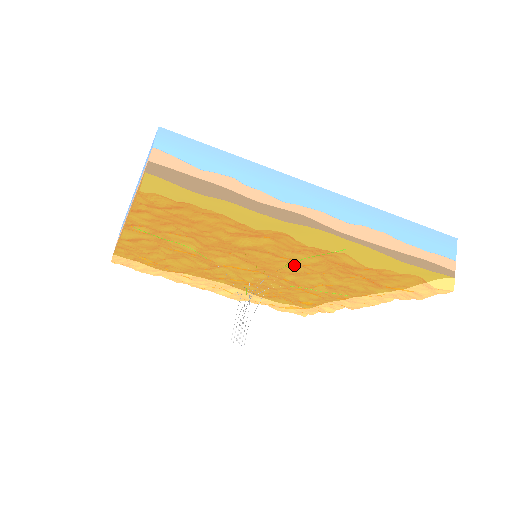
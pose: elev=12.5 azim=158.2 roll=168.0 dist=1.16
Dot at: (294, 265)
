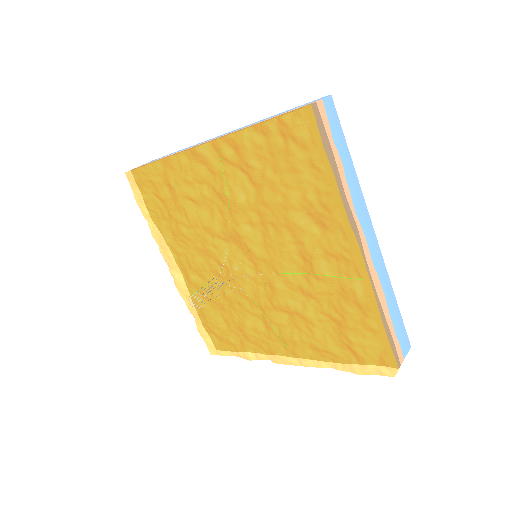
Dot at: (299, 273)
